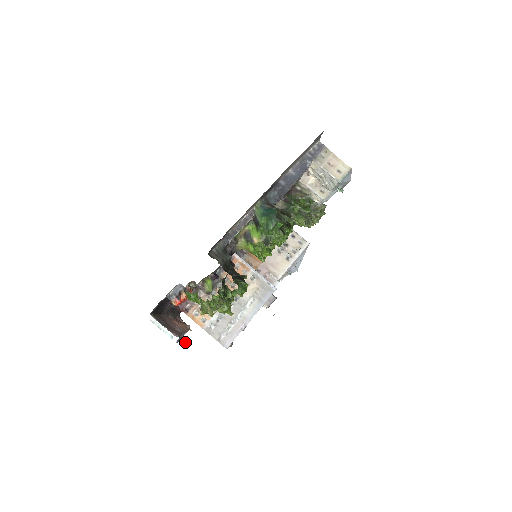
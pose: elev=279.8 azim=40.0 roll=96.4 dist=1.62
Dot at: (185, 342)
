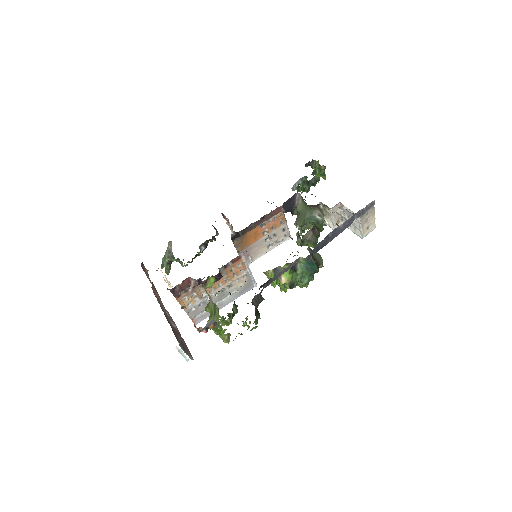
Dot at: occluded
